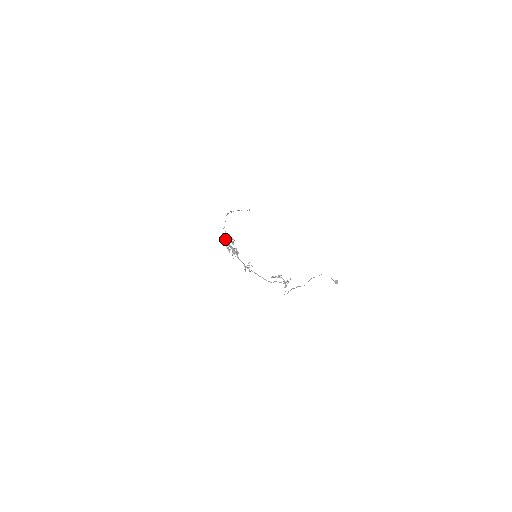
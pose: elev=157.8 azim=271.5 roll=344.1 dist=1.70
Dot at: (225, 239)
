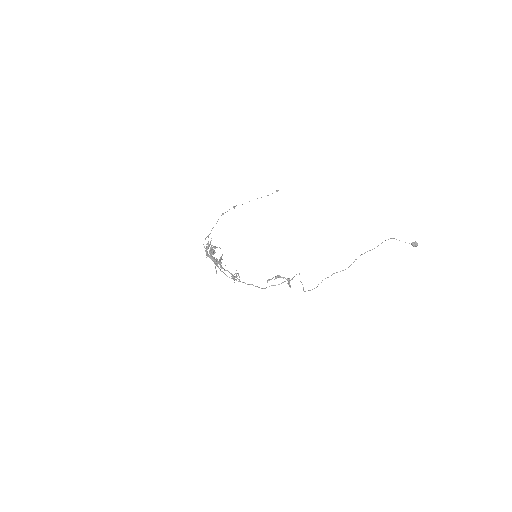
Dot at: (210, 249)
